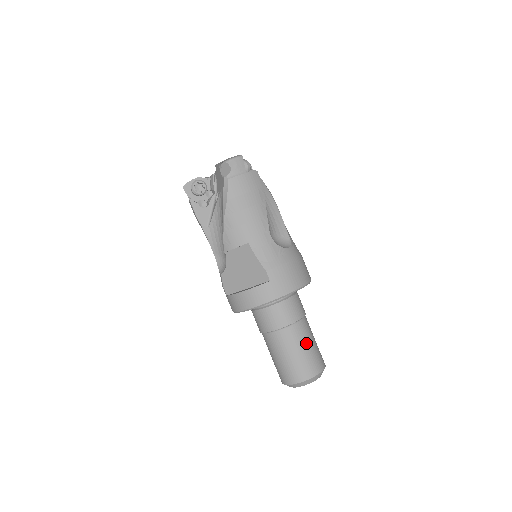
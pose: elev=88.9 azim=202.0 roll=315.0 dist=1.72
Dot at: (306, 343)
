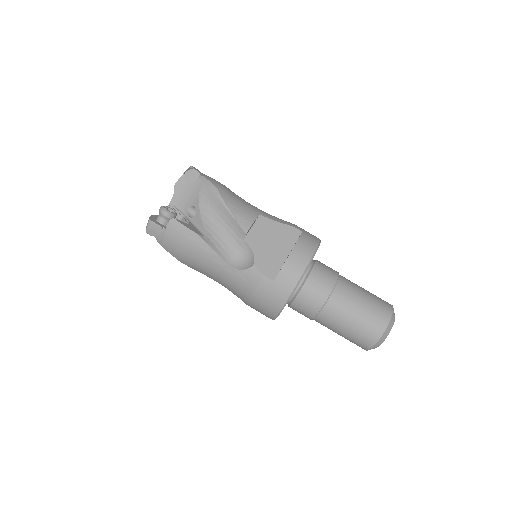
Dot at: occluded
